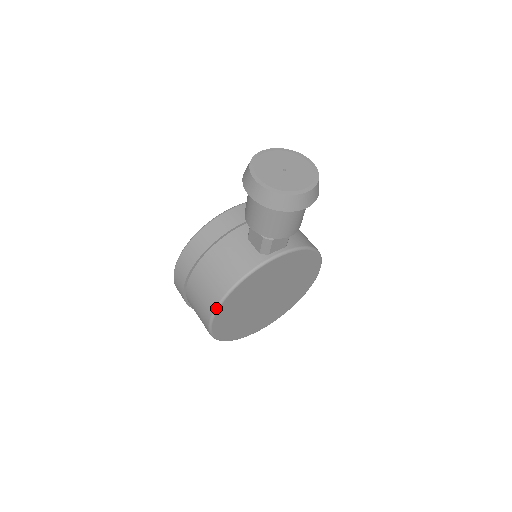
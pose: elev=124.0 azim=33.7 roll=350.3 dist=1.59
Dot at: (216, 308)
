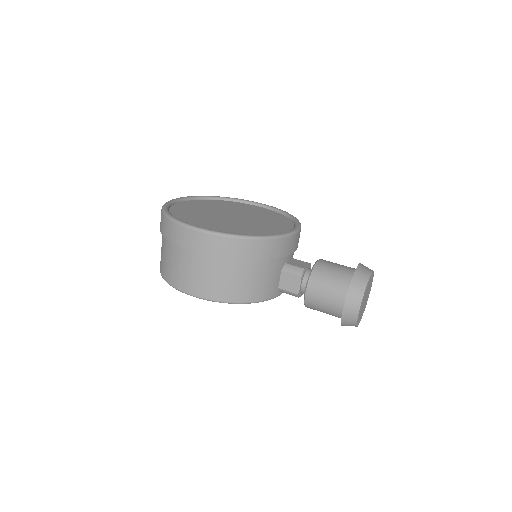
Dot at: occluded
